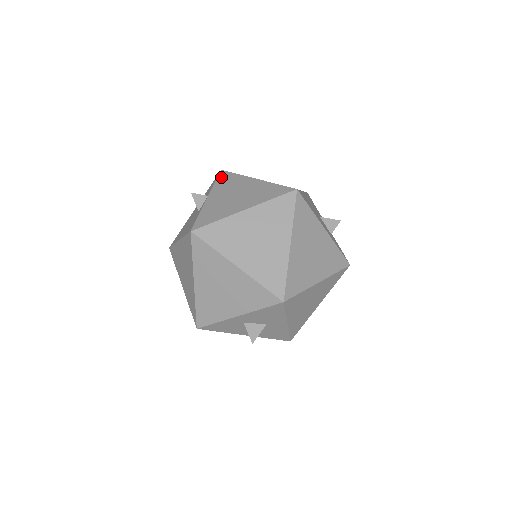
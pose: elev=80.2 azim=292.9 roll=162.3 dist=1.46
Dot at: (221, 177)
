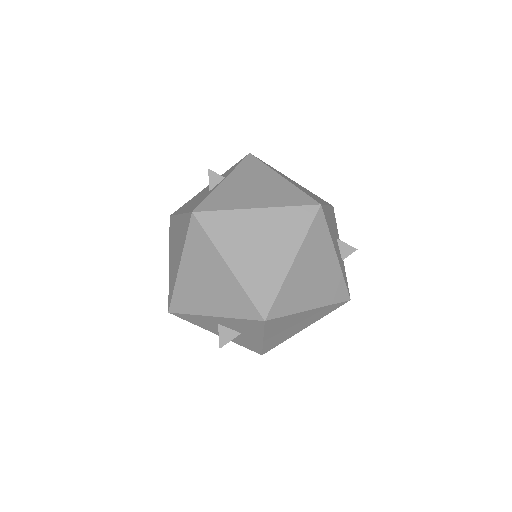
Dot at: (247, 161)
